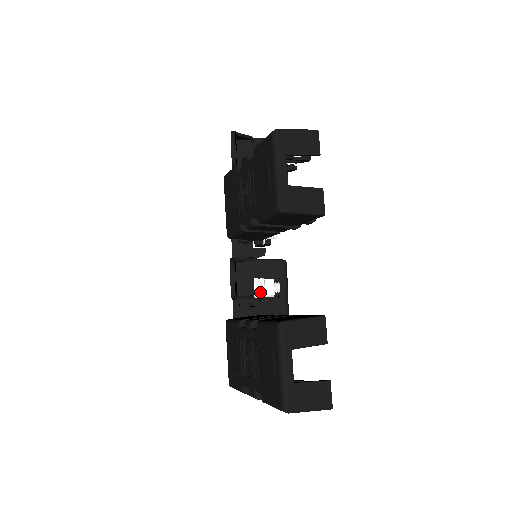
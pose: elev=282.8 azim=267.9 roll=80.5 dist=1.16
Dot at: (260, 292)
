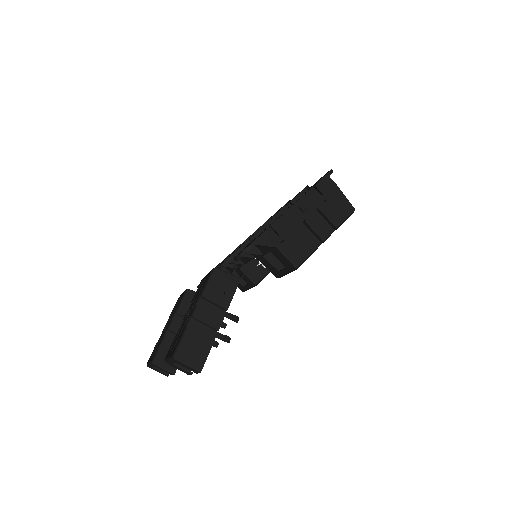
Dot at: occluded
